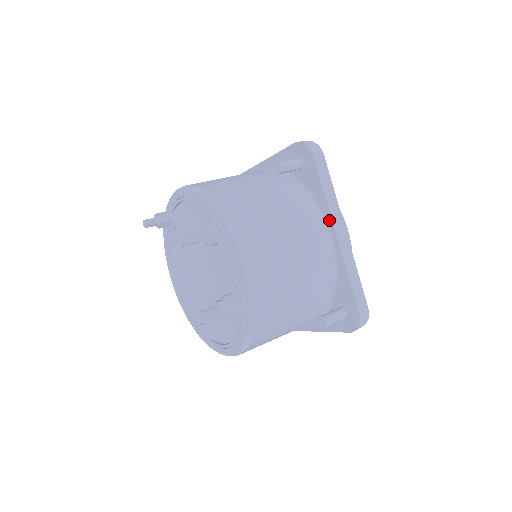
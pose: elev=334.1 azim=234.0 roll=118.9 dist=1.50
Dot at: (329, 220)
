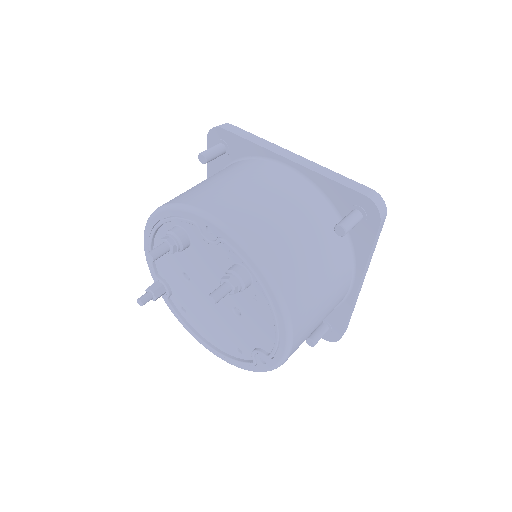
Dot at: (273, 156)
